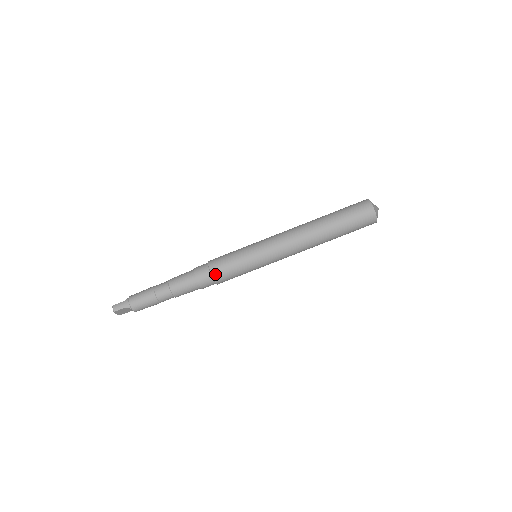
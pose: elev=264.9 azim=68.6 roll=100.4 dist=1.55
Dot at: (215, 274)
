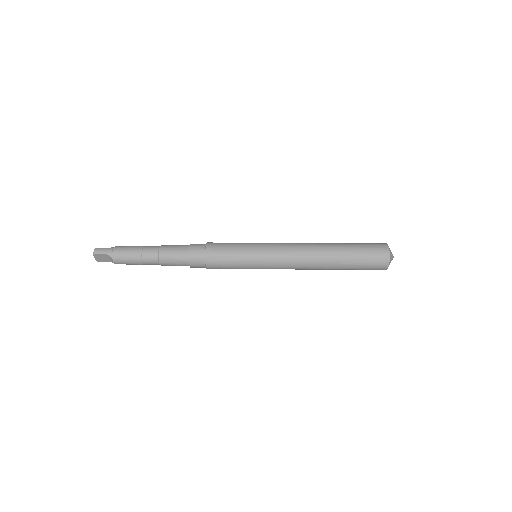
Dot at: (209, 255)
